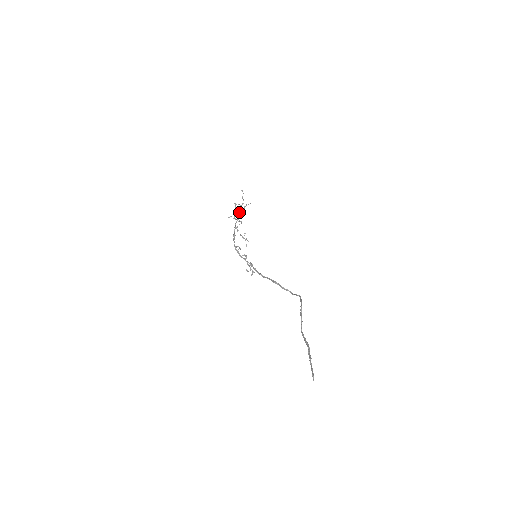
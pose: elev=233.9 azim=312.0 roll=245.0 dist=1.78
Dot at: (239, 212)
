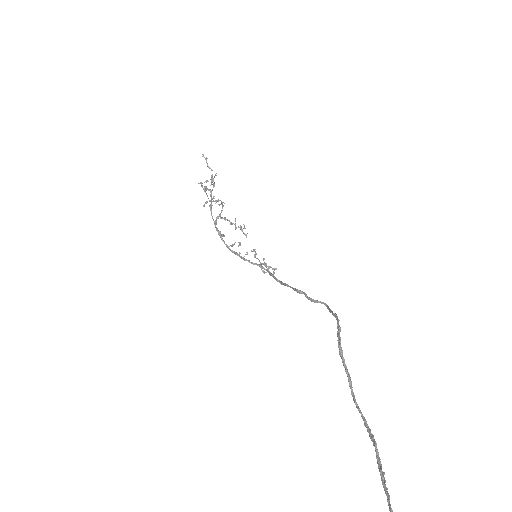
Dot at: occluded
